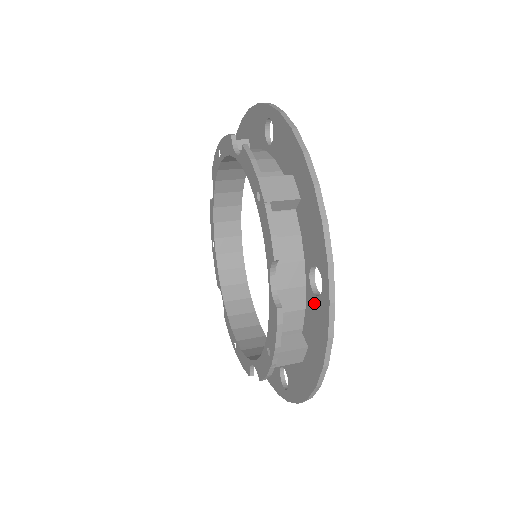
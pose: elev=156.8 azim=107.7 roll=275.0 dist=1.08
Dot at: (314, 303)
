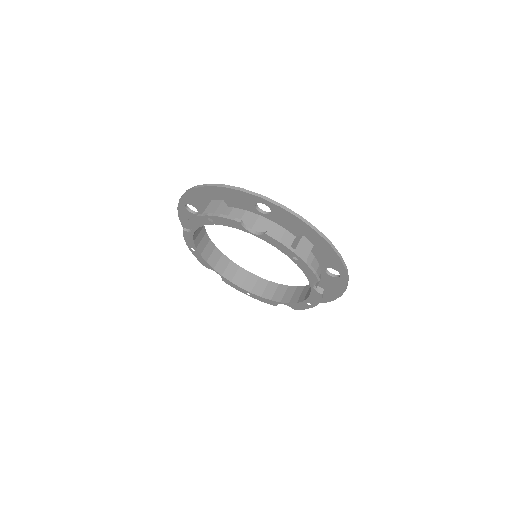
Dot at: (331, 279)
